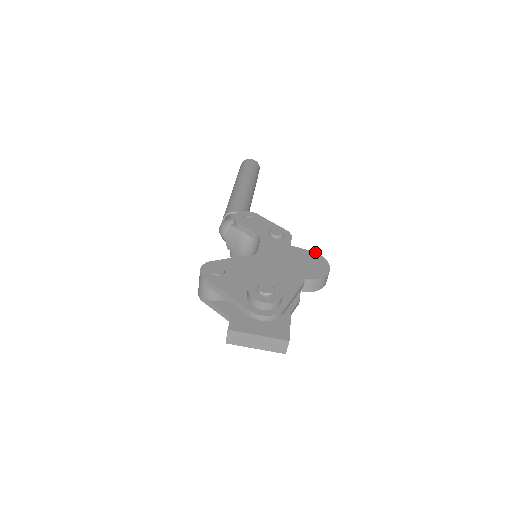
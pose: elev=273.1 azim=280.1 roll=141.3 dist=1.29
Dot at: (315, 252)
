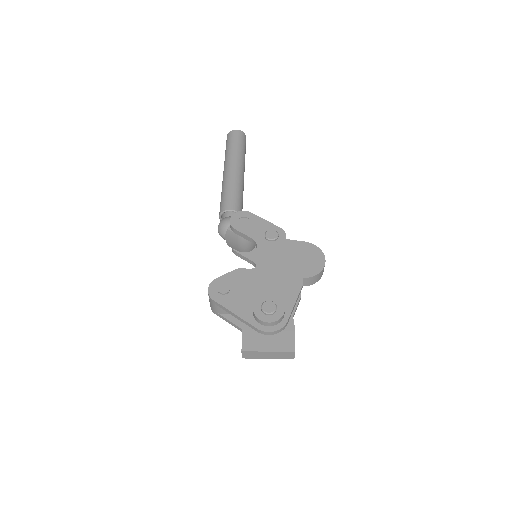
Dot at: (310, 243)
